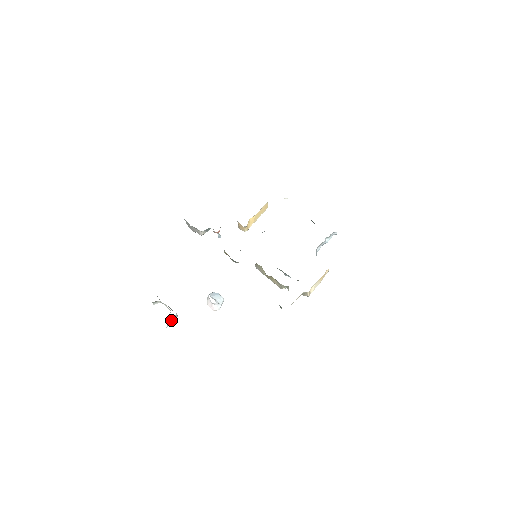
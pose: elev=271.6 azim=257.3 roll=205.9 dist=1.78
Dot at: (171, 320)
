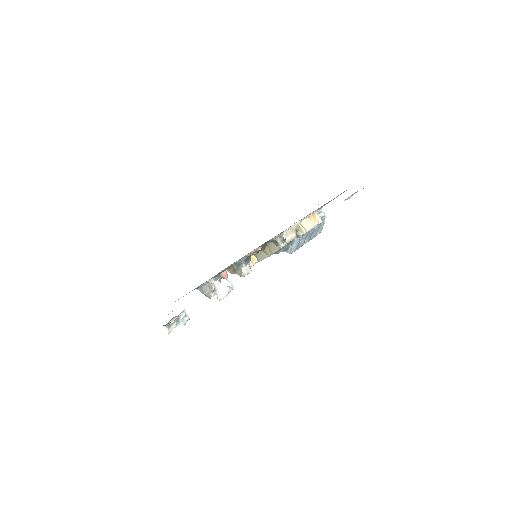
Dot at: (181, 319)
